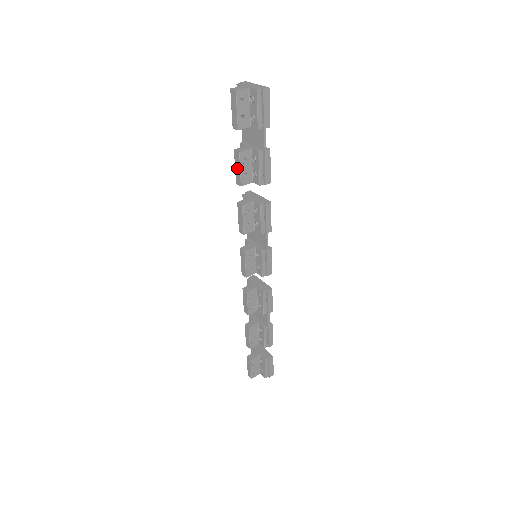
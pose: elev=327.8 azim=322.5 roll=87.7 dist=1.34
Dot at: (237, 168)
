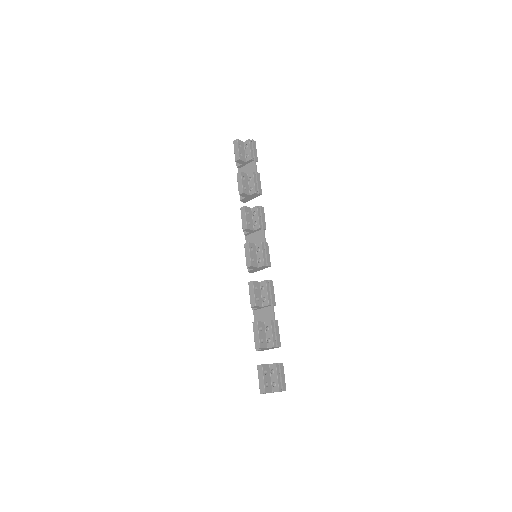
Dot at: (239, 183)
